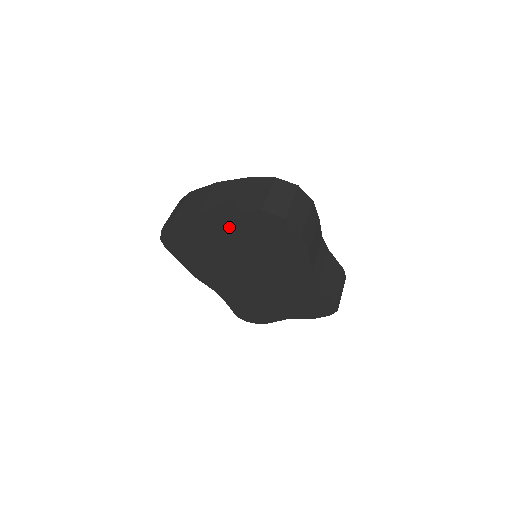
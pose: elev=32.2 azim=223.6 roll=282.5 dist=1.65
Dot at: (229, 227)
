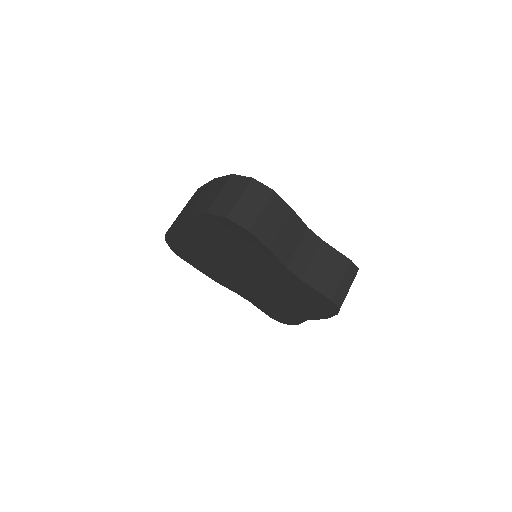
Dot at: (200, 233)
